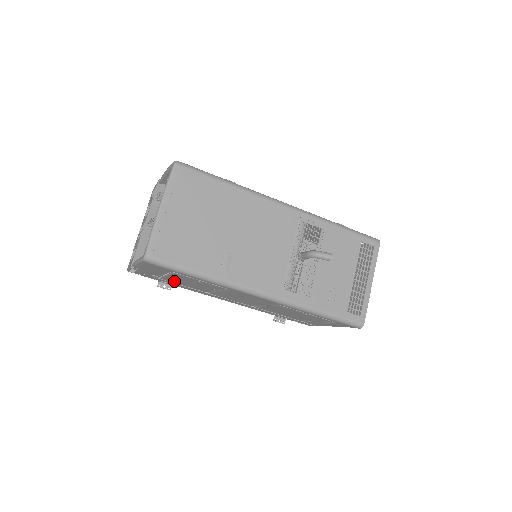
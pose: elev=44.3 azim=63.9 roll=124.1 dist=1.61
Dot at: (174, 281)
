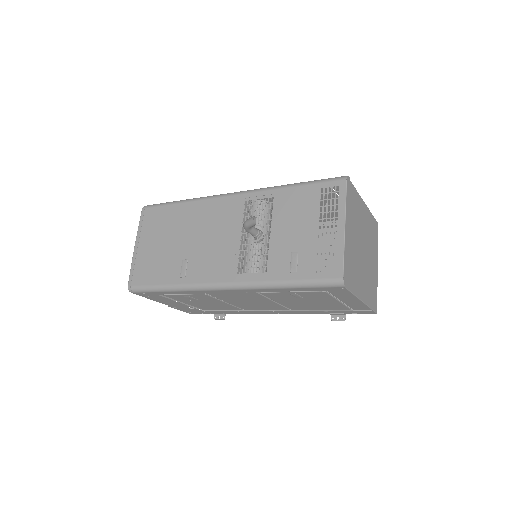
Dot at: (207, 308)
